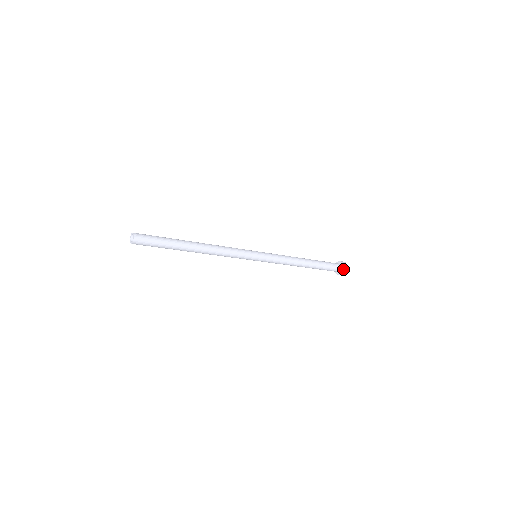
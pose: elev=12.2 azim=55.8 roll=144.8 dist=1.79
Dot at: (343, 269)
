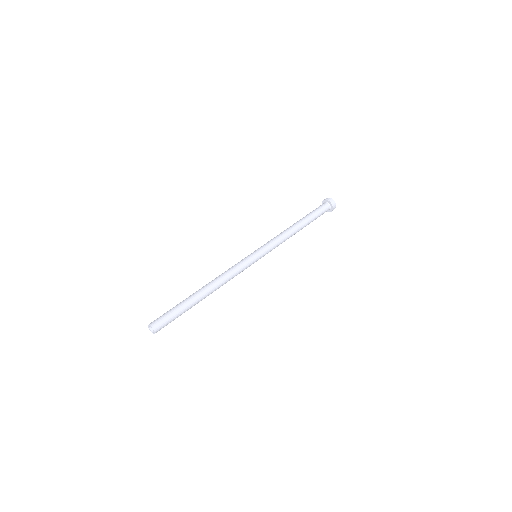
Dot at: occluded
